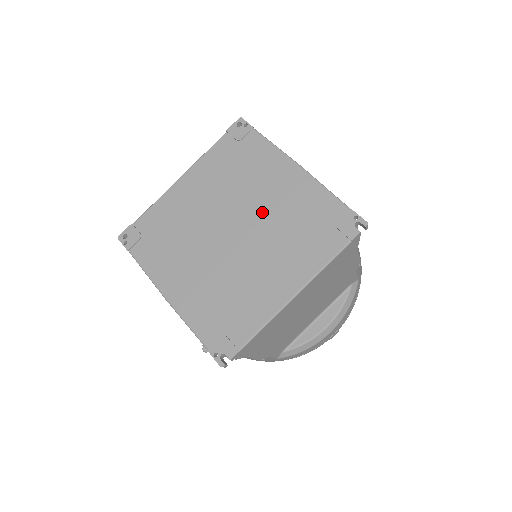
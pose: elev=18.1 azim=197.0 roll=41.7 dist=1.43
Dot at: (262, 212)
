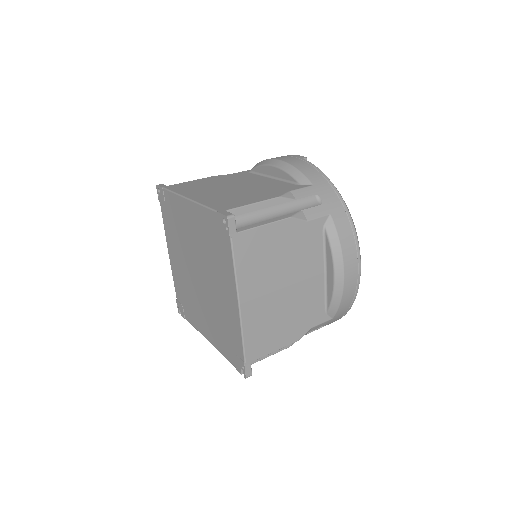
Dot at: (212, 291)
